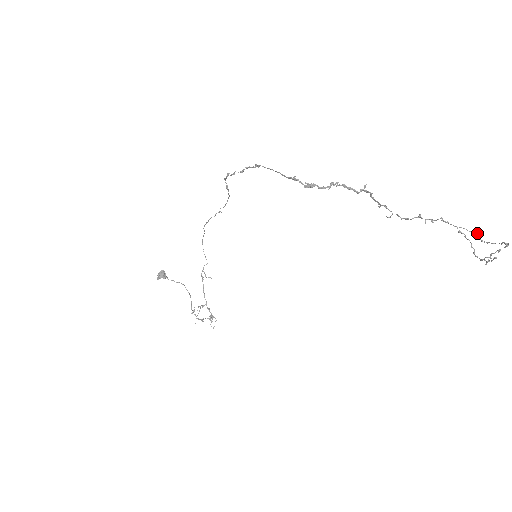
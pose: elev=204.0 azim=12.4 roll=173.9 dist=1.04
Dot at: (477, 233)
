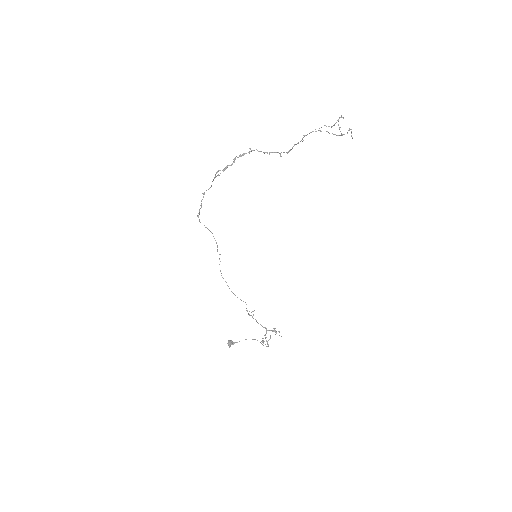
Dot at: (324, 125)
